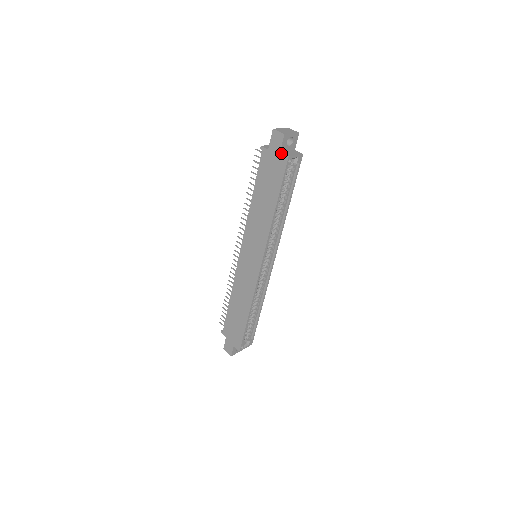
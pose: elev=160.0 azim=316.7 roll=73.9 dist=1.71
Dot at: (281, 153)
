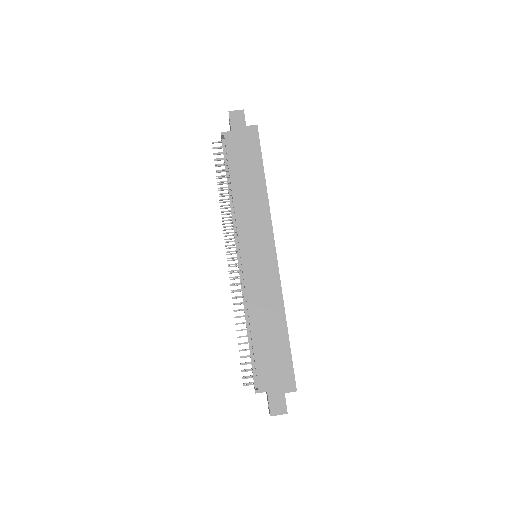
Dot at: (248, 126)
